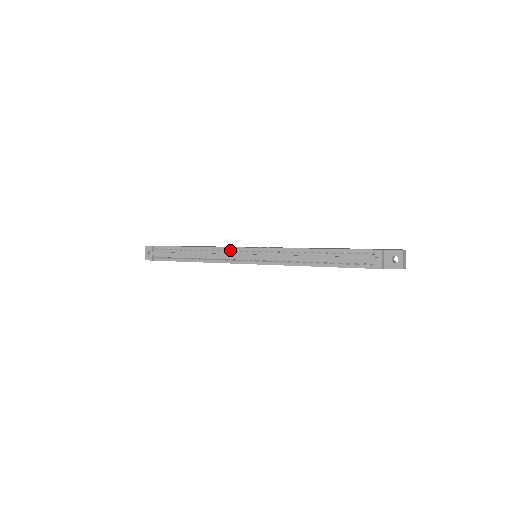
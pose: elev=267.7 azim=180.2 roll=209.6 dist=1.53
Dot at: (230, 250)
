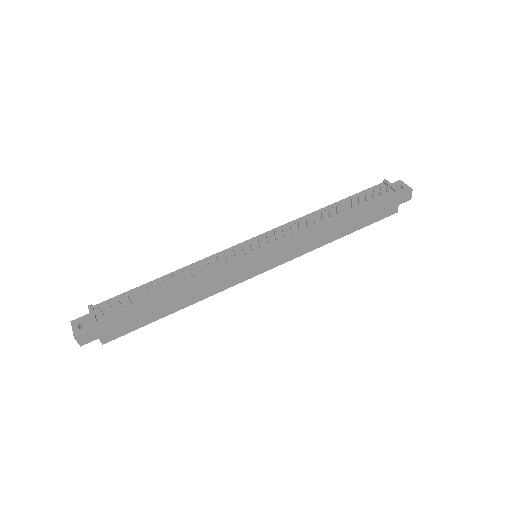
Dot at: occluded
